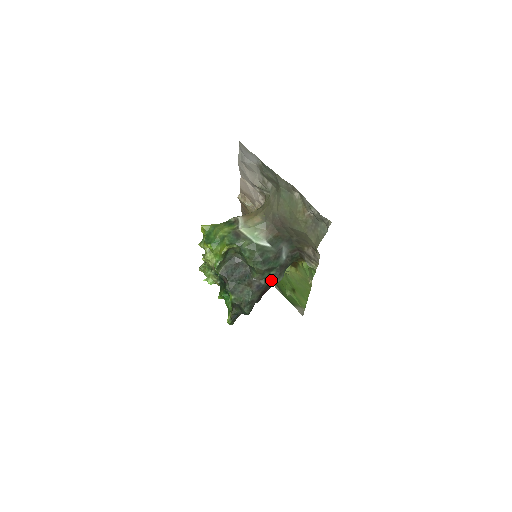
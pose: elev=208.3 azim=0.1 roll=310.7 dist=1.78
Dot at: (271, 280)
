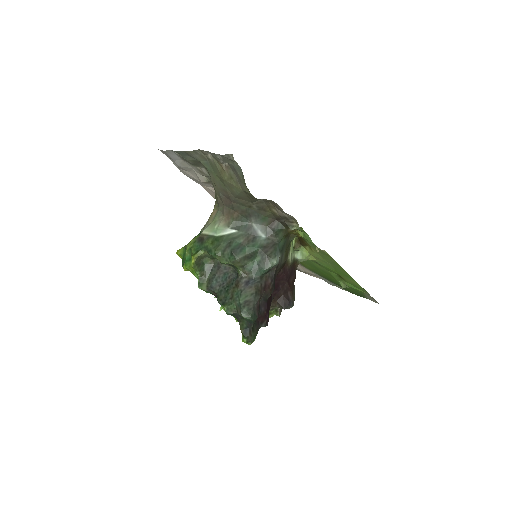
Dot at: (261, 269)
